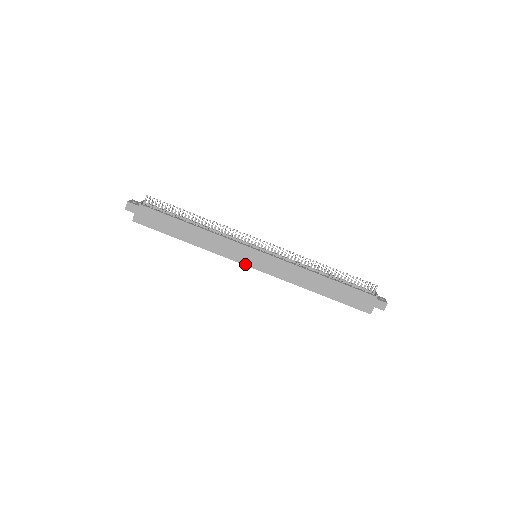
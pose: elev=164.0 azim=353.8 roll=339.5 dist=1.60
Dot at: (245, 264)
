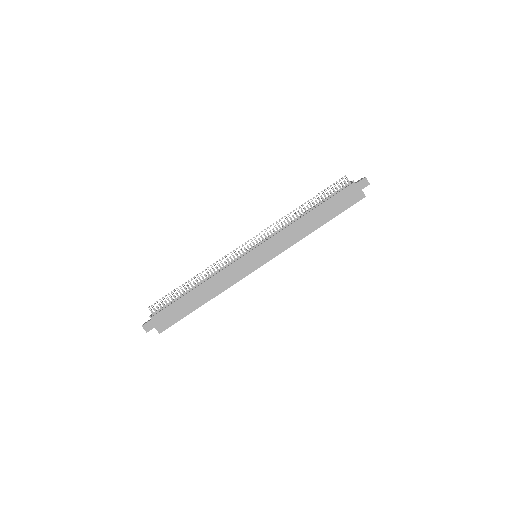
Dot at: (256, 269)
